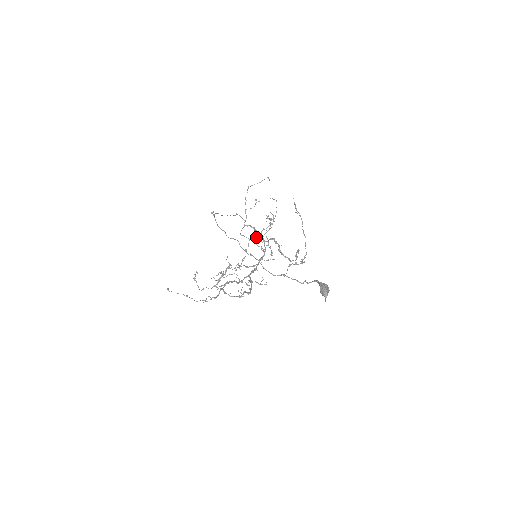
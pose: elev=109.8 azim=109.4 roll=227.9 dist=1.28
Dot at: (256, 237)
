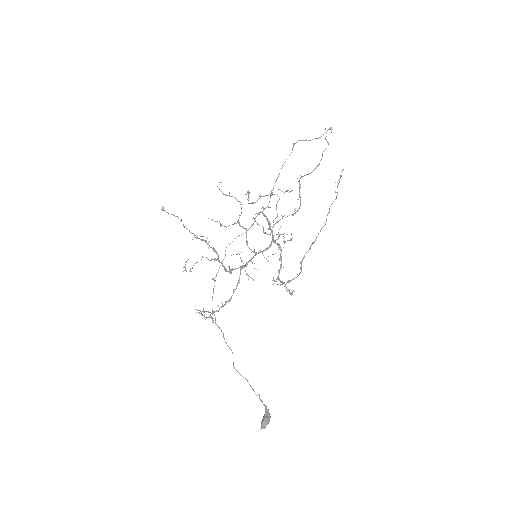
Dot at: (268, 229)
